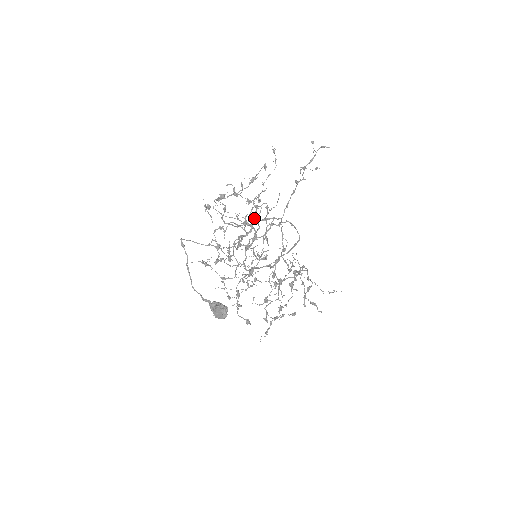
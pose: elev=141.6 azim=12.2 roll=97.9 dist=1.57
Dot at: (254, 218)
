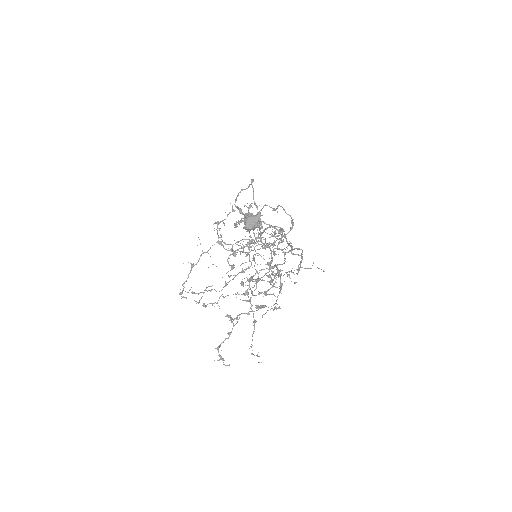
Dot at: occluded
